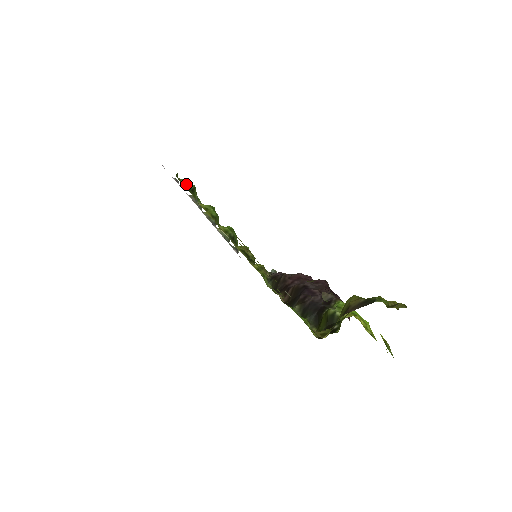
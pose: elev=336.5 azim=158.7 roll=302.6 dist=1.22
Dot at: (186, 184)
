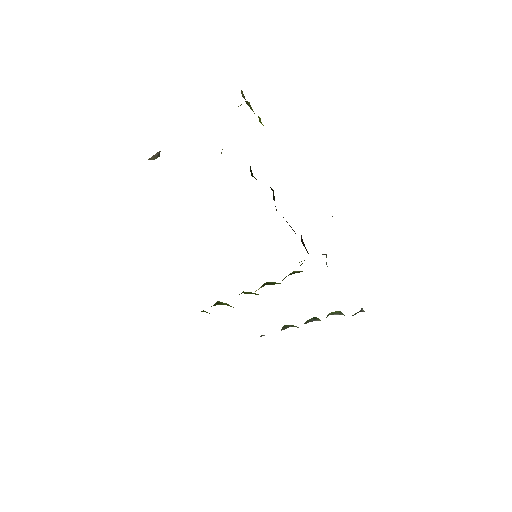
Dot at: occluded
